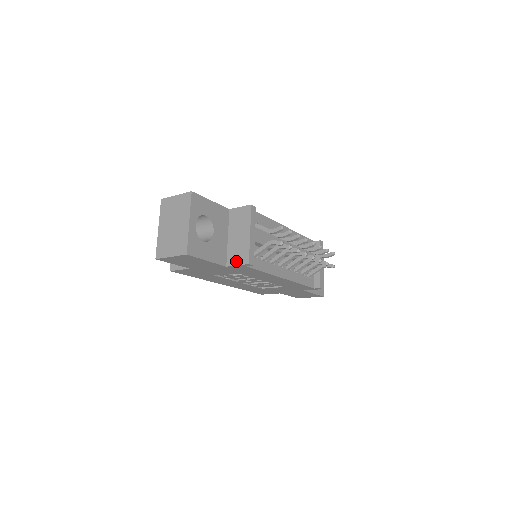
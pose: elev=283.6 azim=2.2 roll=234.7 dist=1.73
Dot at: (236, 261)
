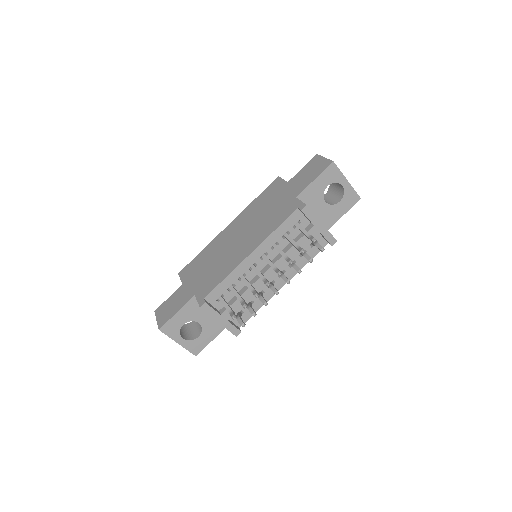
Dot at: occluded
